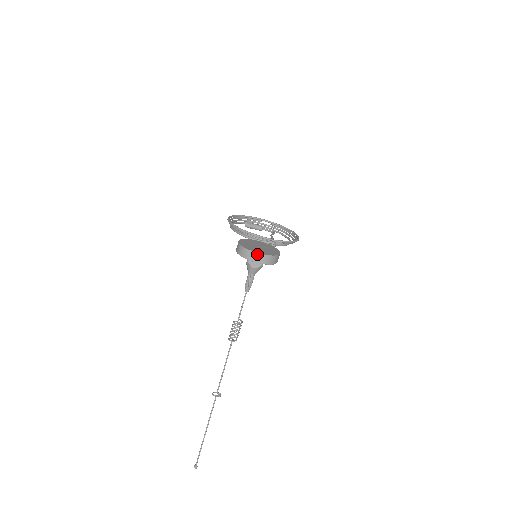
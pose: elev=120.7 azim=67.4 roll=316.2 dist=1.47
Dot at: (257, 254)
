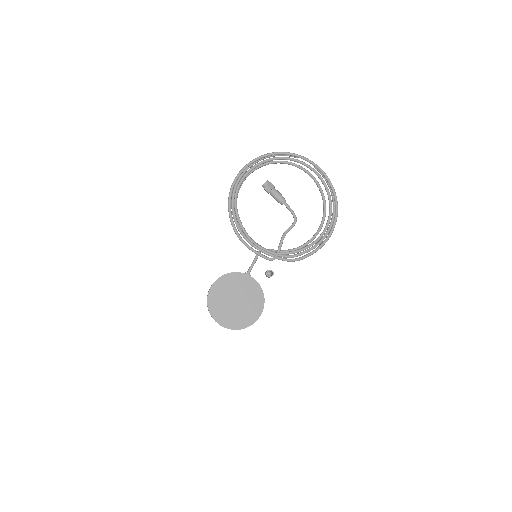
Dot at: (222, 326)
